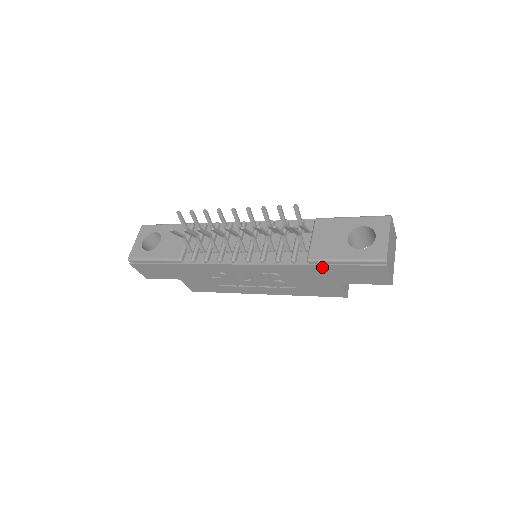
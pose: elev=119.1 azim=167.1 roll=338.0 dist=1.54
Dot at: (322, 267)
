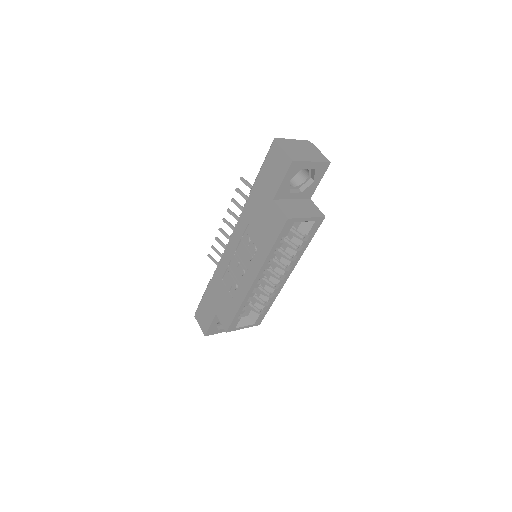
Dot at: (255, 189)
